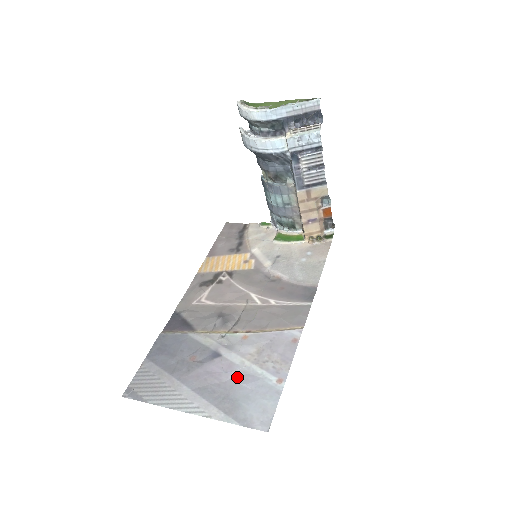
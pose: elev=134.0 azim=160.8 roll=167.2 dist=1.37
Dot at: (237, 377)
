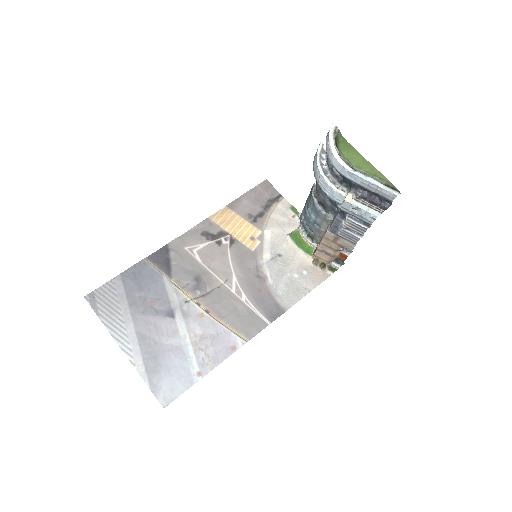
Dot at: (173, 346)
